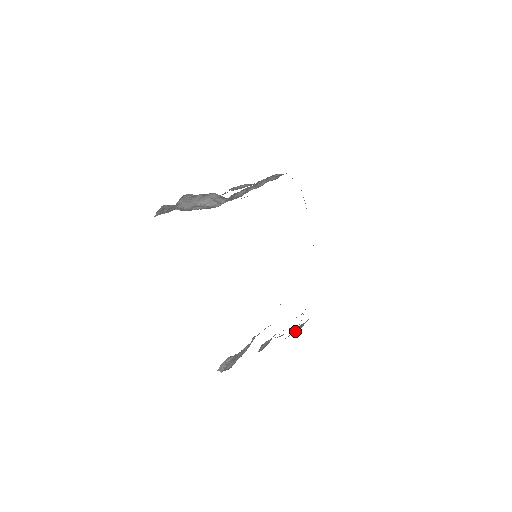
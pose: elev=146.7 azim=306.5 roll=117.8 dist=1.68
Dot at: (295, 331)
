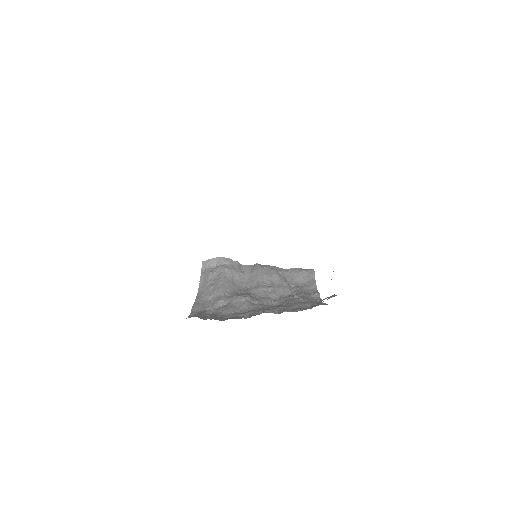
Dot at: (298, 279)
